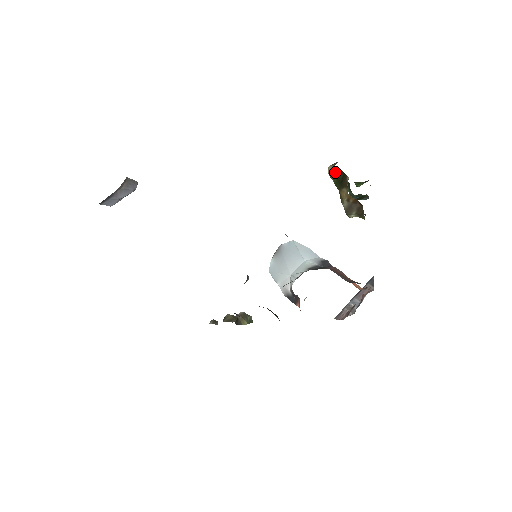
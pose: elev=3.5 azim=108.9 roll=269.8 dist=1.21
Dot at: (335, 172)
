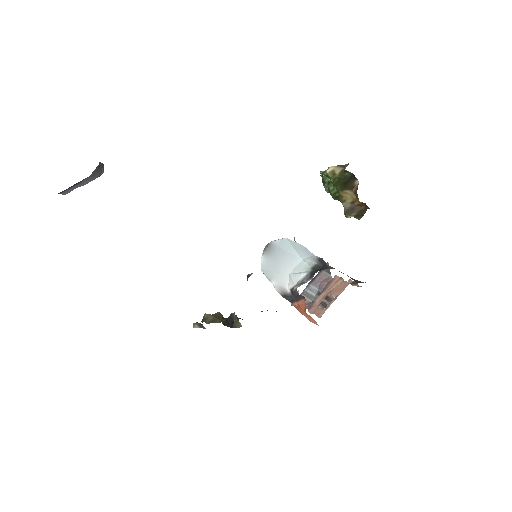
Dot at: (341, 174)
